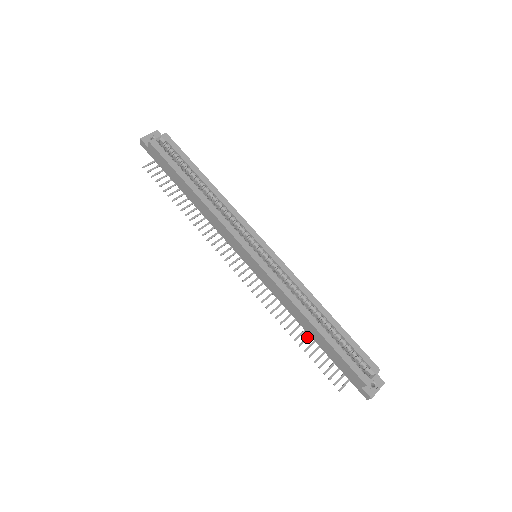
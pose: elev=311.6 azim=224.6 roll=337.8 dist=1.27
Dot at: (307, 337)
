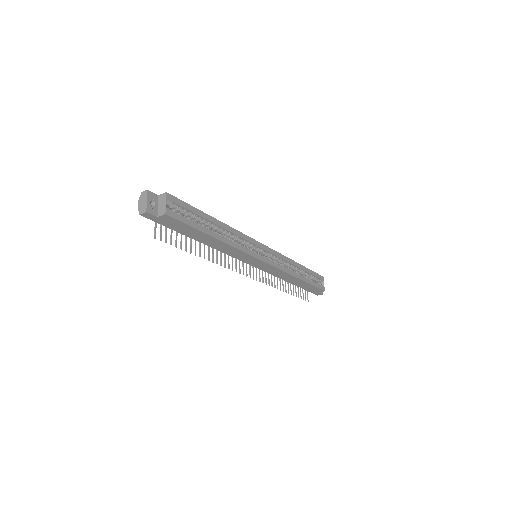
Dot at: (288, 285)
